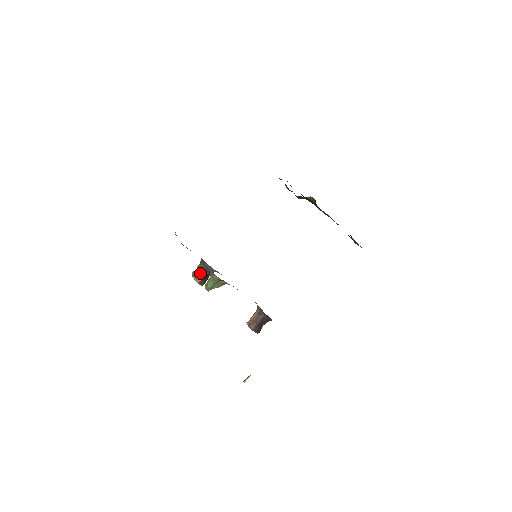
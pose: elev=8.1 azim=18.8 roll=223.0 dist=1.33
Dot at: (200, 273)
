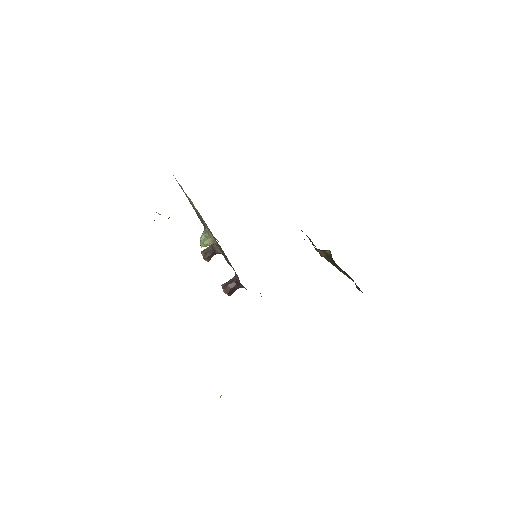
Dot at: (207, 249)
